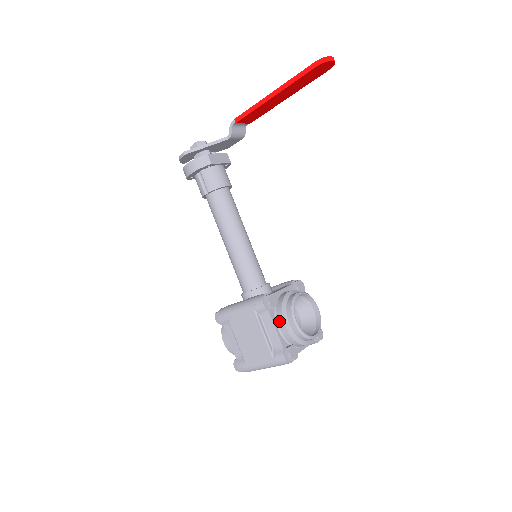
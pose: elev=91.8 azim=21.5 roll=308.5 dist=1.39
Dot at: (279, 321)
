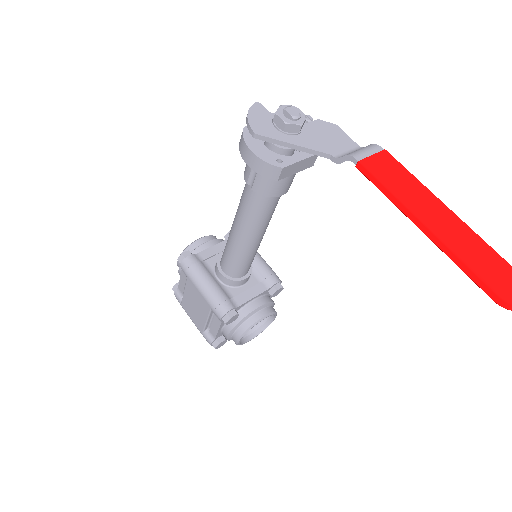
Dot at: (226, 329)
